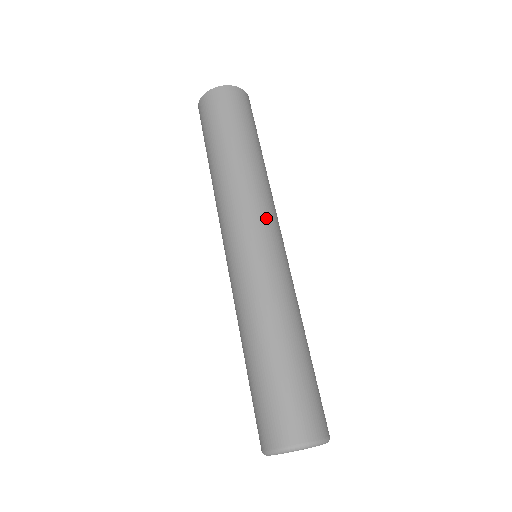
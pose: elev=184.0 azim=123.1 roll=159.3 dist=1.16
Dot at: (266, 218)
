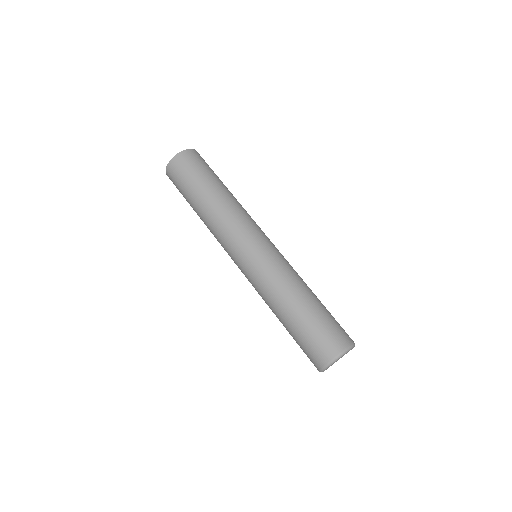
Dot at: (251, 229)
